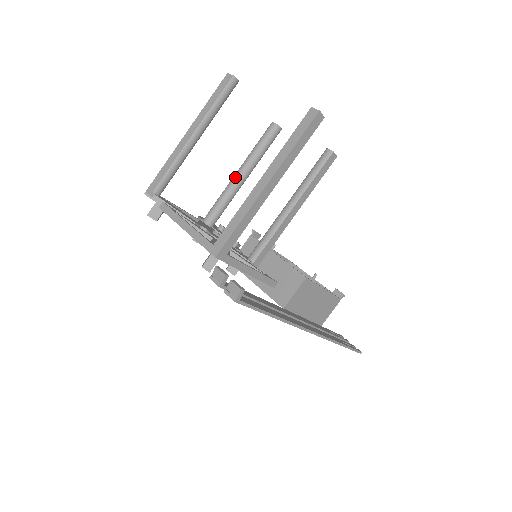
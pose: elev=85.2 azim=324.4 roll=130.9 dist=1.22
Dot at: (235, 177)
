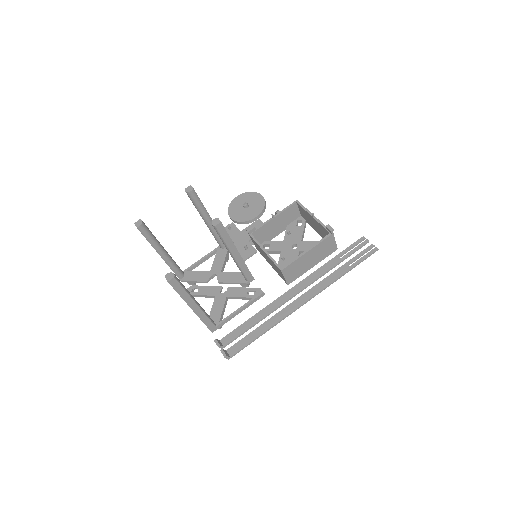
Dot at: occluded
